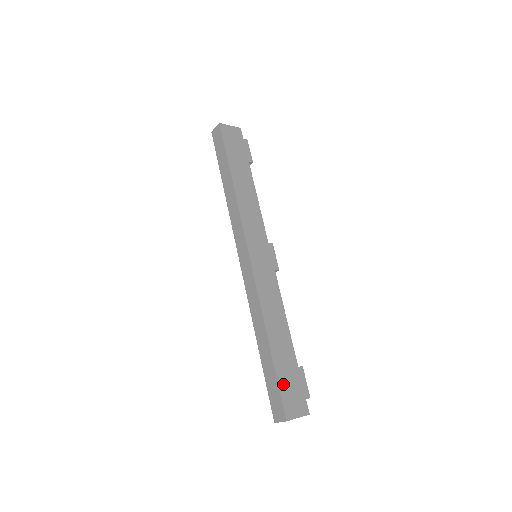
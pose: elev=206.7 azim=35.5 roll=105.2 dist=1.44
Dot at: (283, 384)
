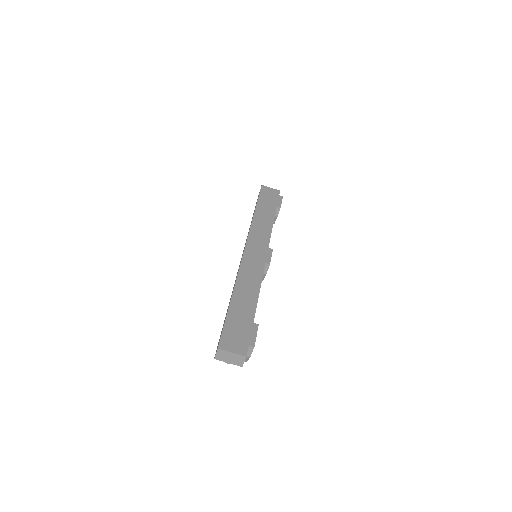
Dot at: (230, 326)
